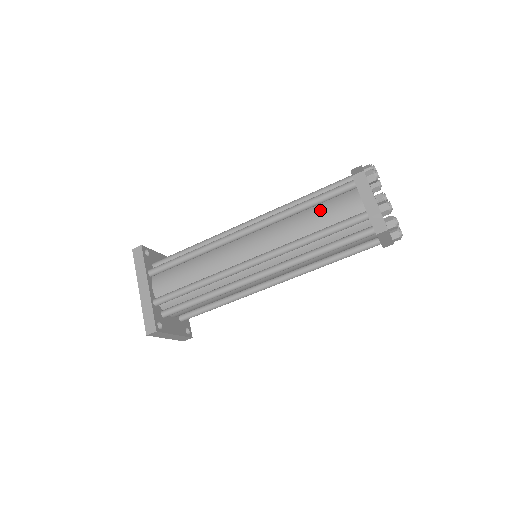
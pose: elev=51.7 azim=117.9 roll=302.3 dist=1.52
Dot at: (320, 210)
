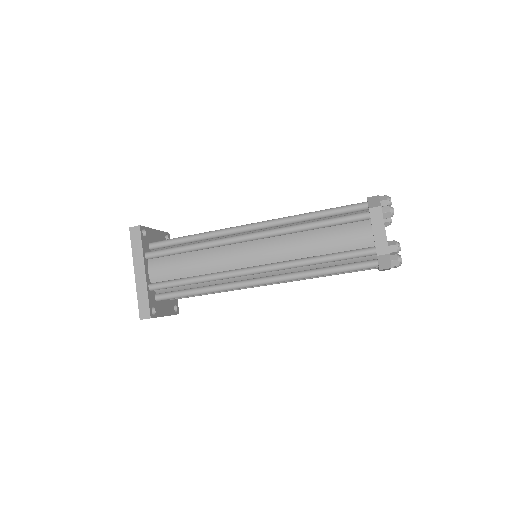
Dot at: (330, 233)
